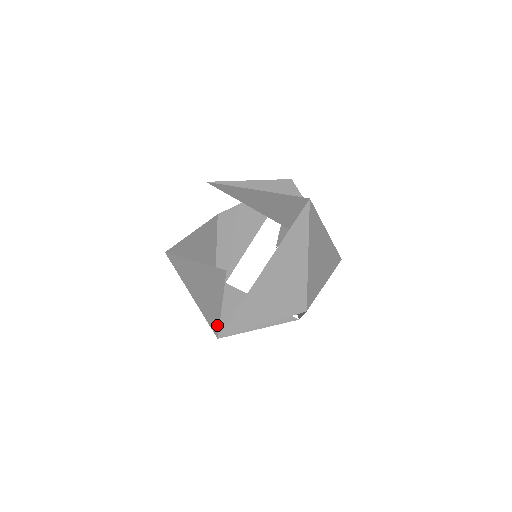
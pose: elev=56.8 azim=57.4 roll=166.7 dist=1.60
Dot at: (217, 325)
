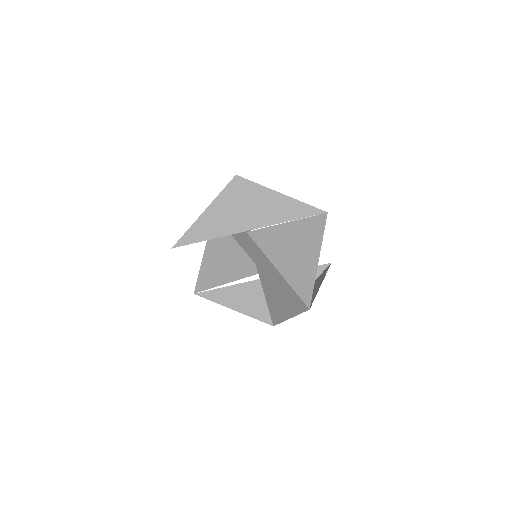
Dot at: occluded
